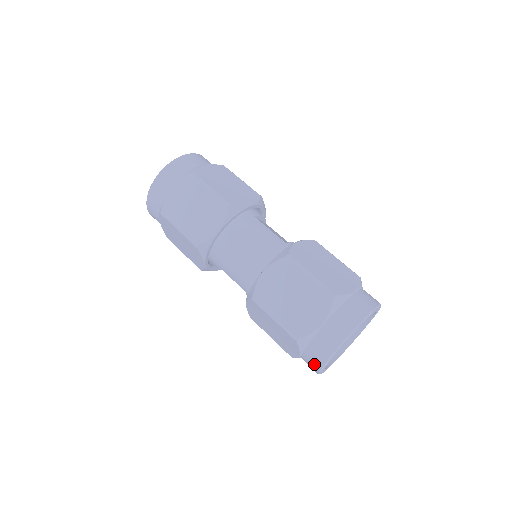
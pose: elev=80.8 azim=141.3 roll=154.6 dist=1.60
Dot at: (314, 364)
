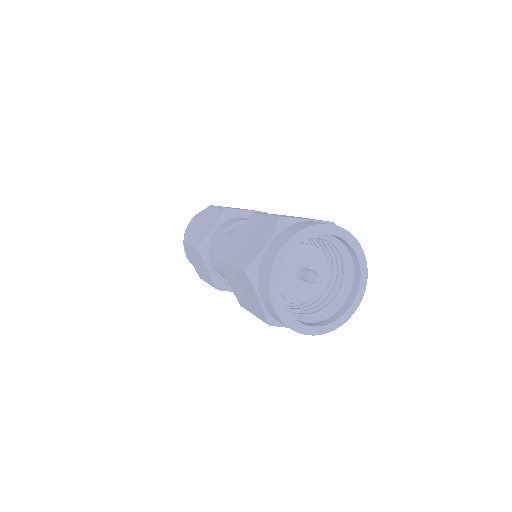
Dot at: occluded
